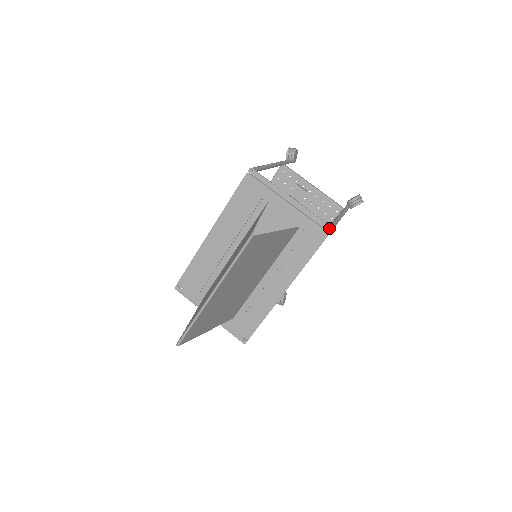
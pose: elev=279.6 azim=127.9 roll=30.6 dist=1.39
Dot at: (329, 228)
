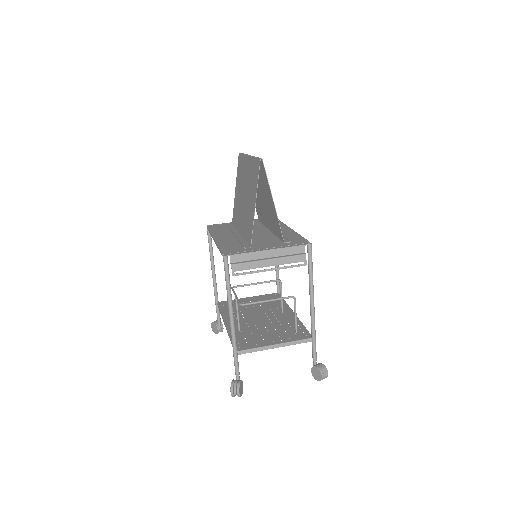
Dot at: occluded
